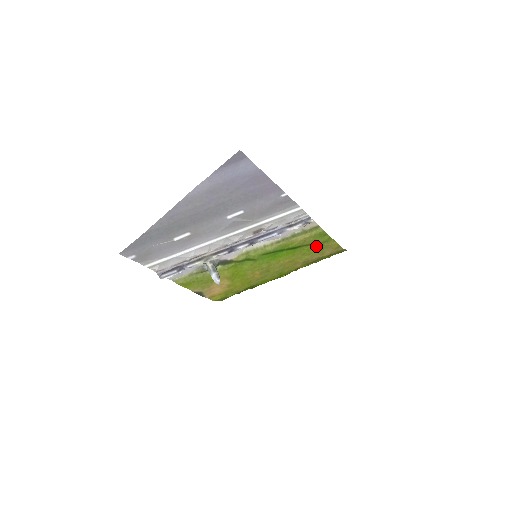
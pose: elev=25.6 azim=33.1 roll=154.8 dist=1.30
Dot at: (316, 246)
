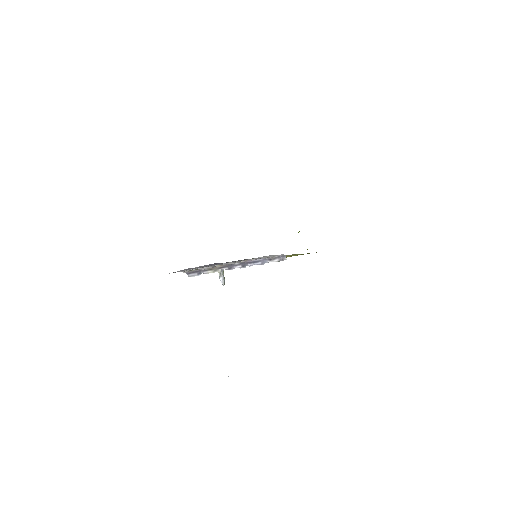
Dot at: occluded
